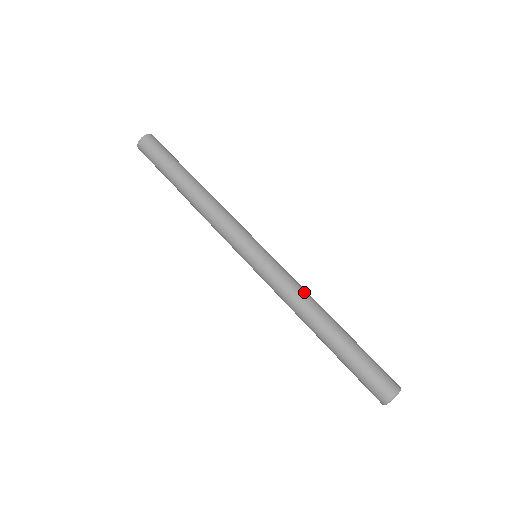
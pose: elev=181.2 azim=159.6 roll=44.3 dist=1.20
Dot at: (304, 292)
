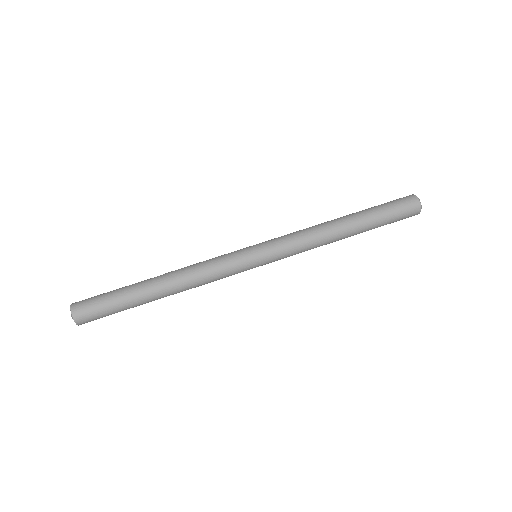
Dot at: (313, 234)
